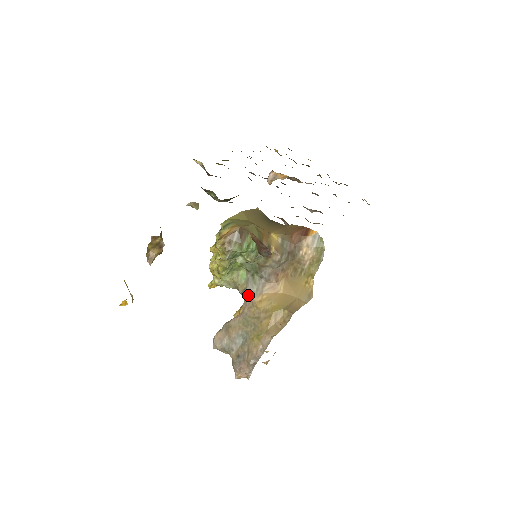
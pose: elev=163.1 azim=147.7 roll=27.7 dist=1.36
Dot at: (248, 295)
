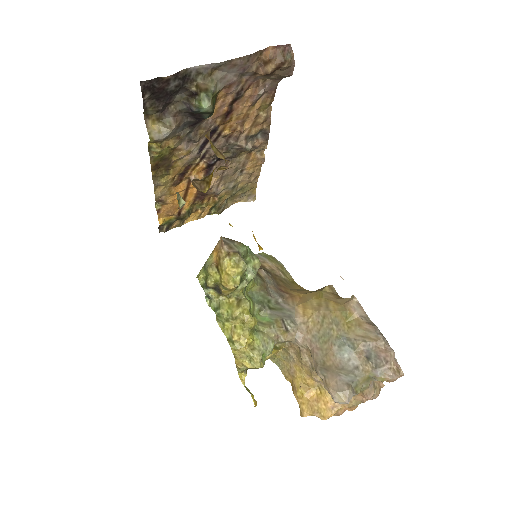
Dot at: (291, 321)
